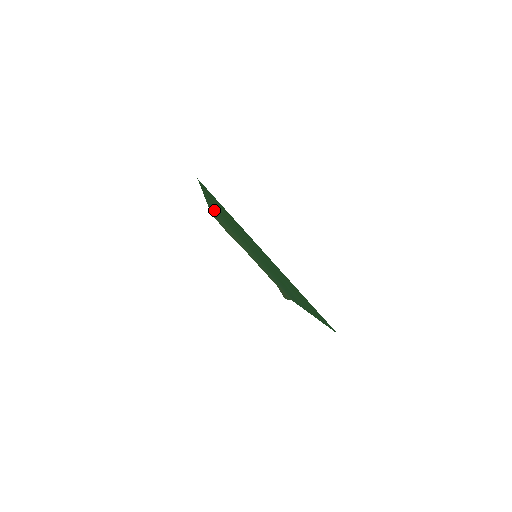
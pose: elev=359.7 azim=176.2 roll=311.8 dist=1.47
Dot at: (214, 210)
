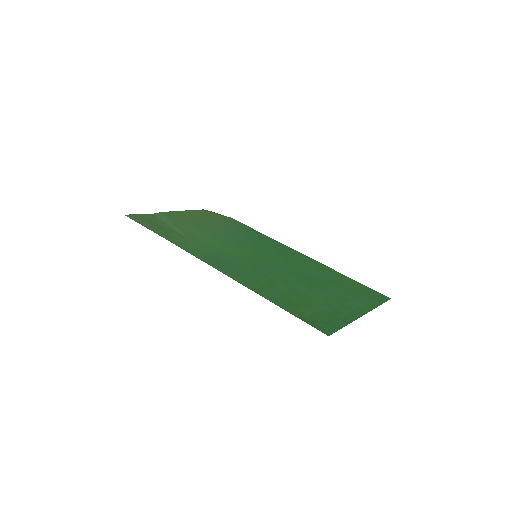
Dot at: (214, 261)
